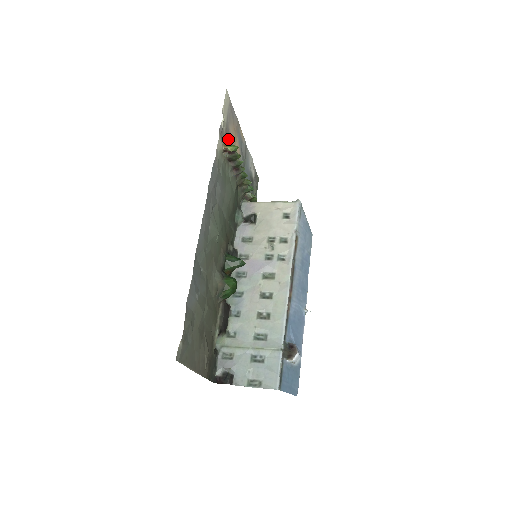
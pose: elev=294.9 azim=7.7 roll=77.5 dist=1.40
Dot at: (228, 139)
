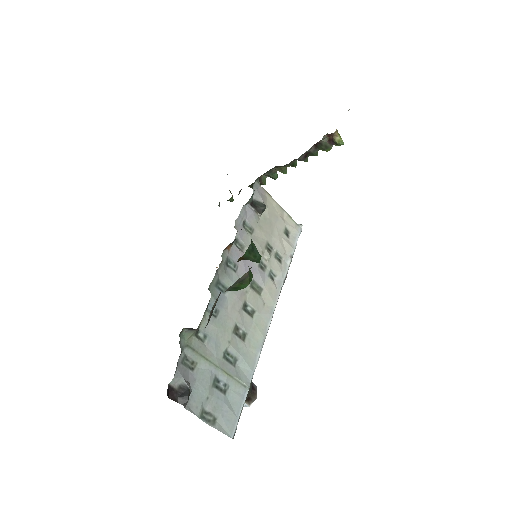
Dot at: occluded
